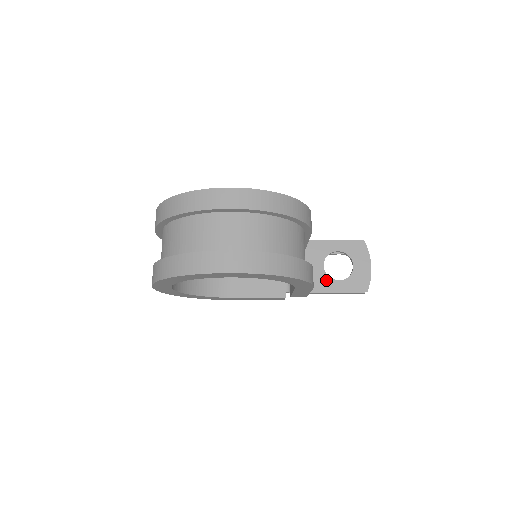
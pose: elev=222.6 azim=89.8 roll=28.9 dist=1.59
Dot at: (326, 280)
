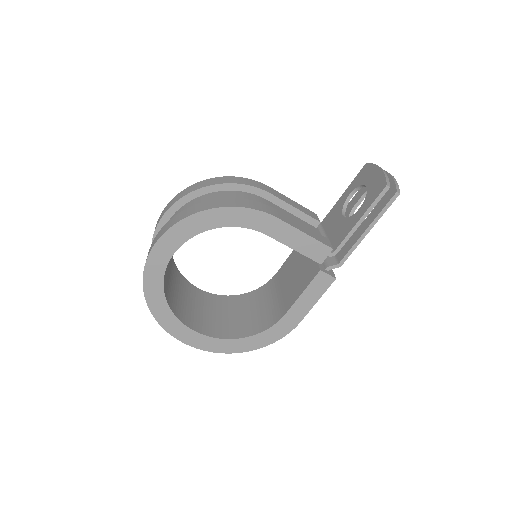
Dot at: (349, 222)
